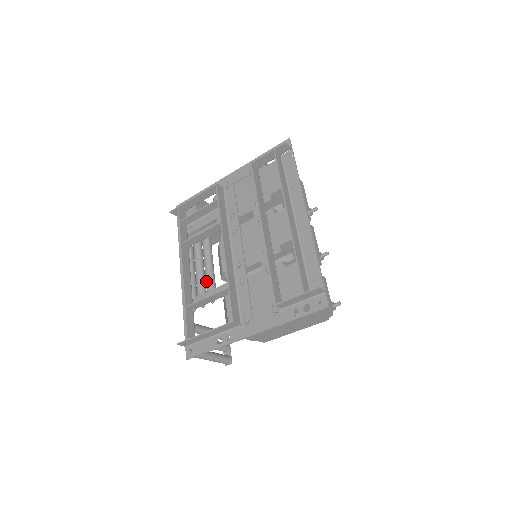
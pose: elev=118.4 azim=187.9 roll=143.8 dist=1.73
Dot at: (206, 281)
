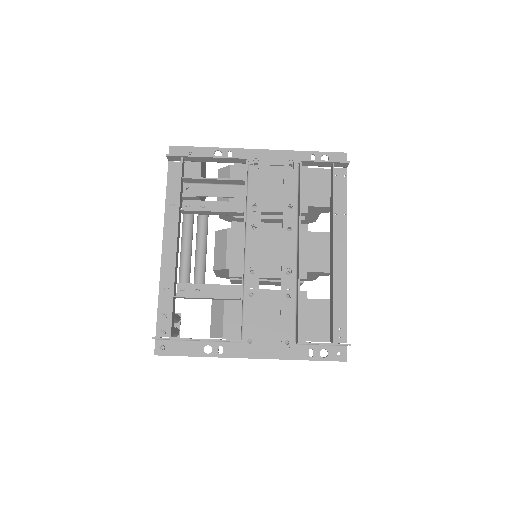
Dot at: (197, 267)
